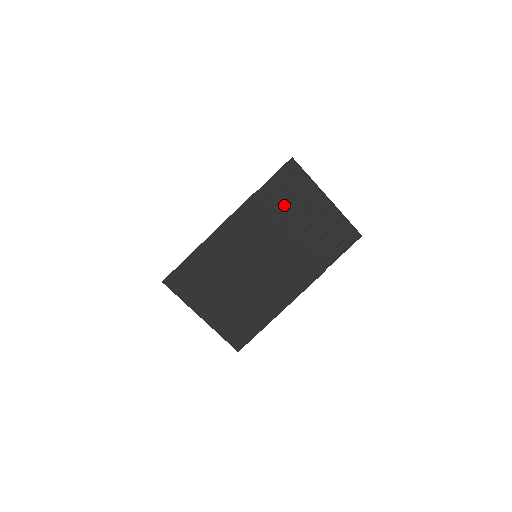
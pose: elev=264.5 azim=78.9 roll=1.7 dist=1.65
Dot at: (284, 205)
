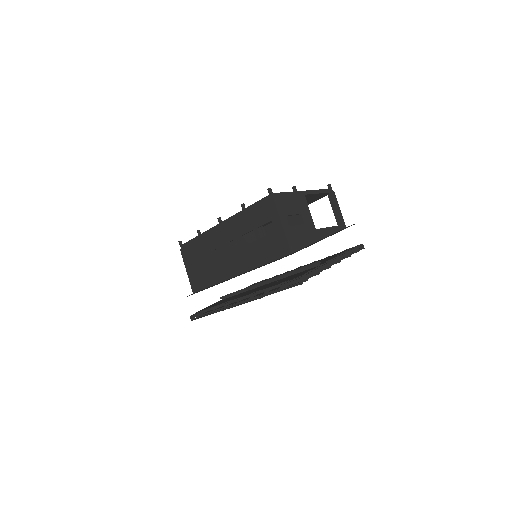
Dot at: occluded
